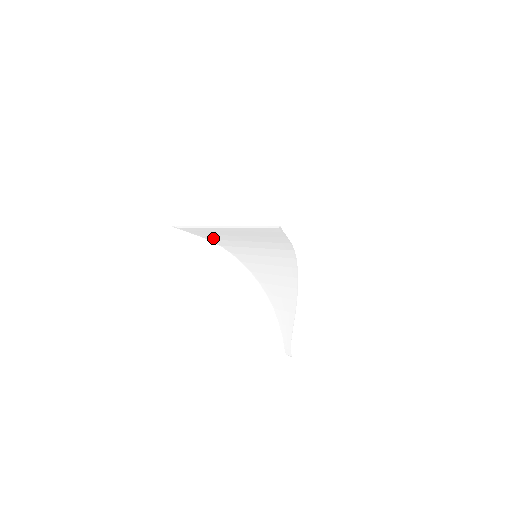
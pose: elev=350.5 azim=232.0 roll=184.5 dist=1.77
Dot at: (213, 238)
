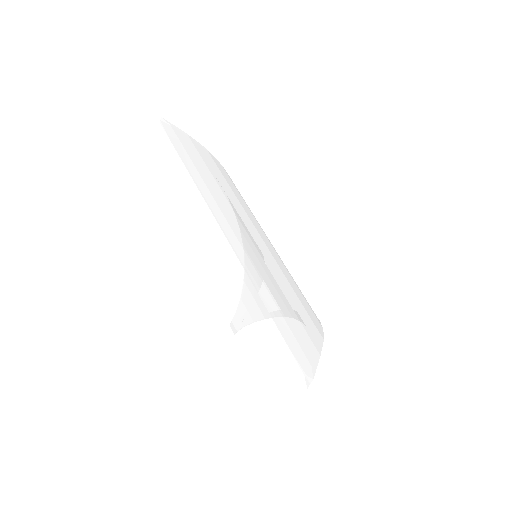
Dot at: occluded
